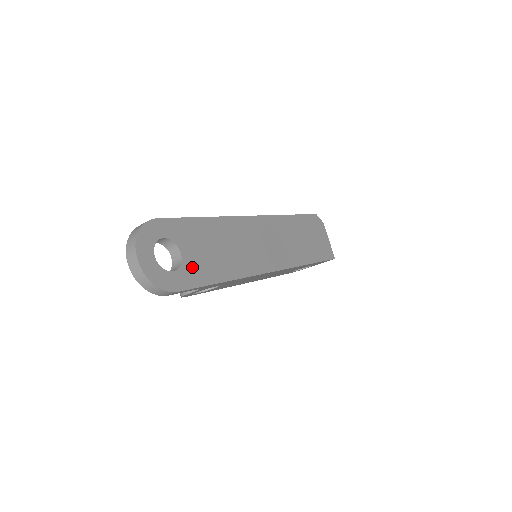
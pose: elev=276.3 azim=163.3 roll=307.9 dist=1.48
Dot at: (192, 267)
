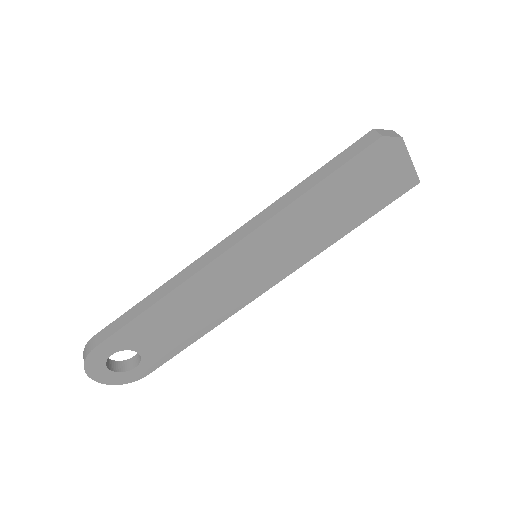
Dot at: (155, 353)
